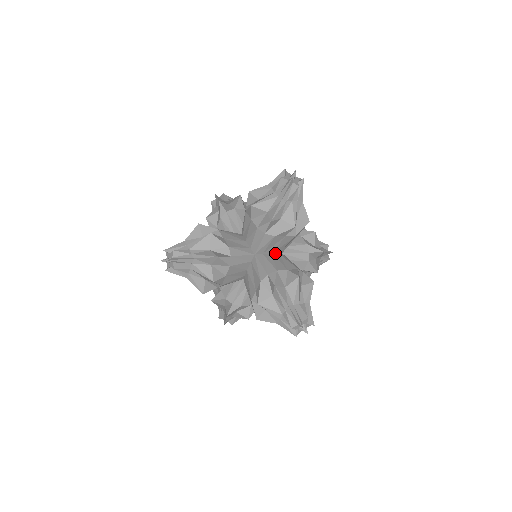
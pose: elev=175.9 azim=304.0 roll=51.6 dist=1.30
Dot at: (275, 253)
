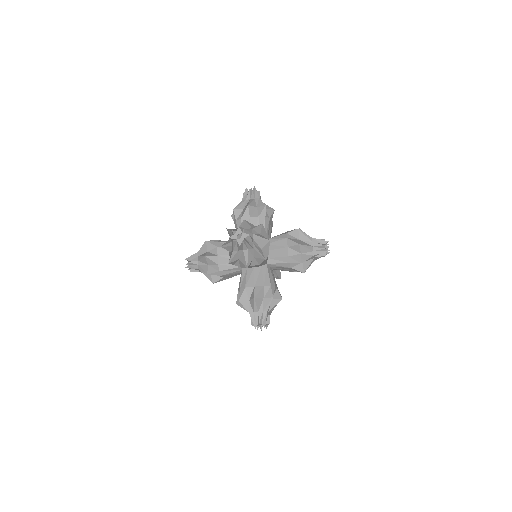
Dot at: occluded
